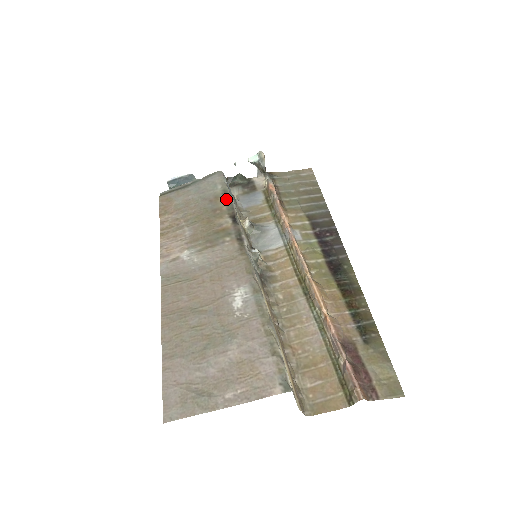
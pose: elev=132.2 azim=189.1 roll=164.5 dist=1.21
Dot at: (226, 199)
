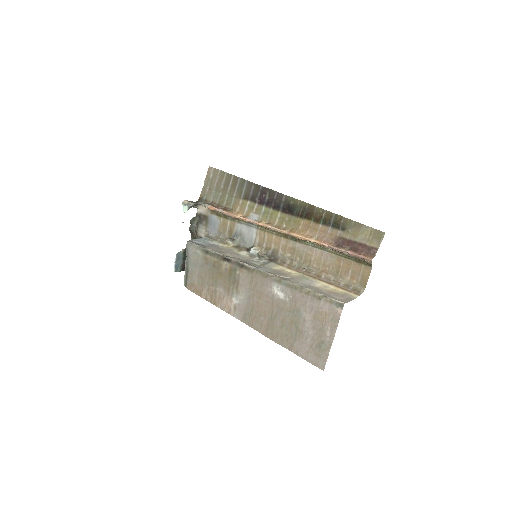
Dot at: (210, 254)
